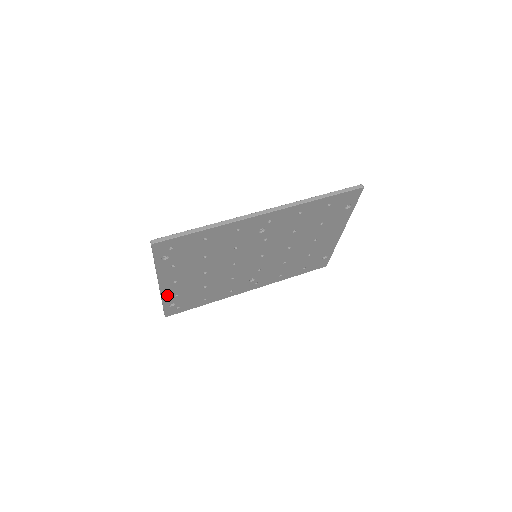
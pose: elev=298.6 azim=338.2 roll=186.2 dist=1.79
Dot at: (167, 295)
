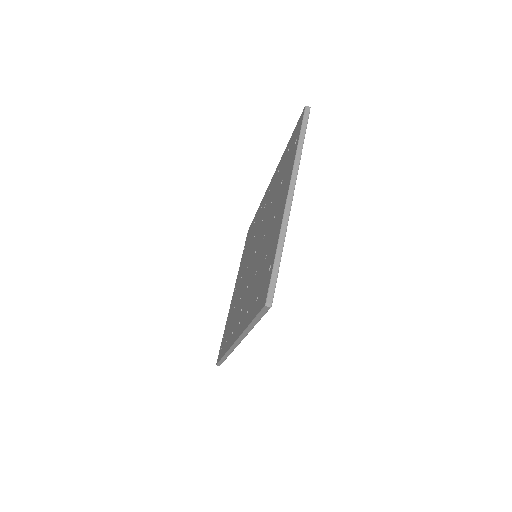
Dot at: occluded
